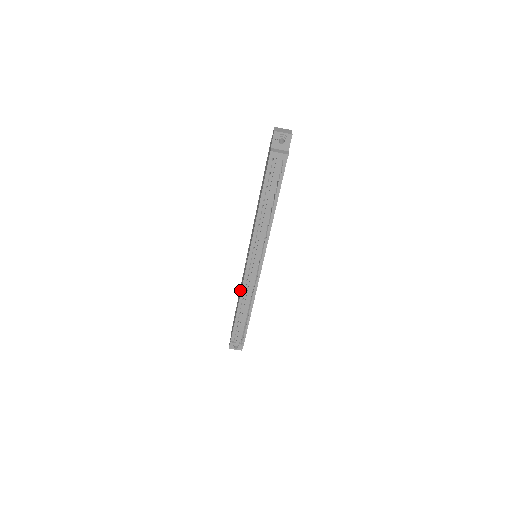
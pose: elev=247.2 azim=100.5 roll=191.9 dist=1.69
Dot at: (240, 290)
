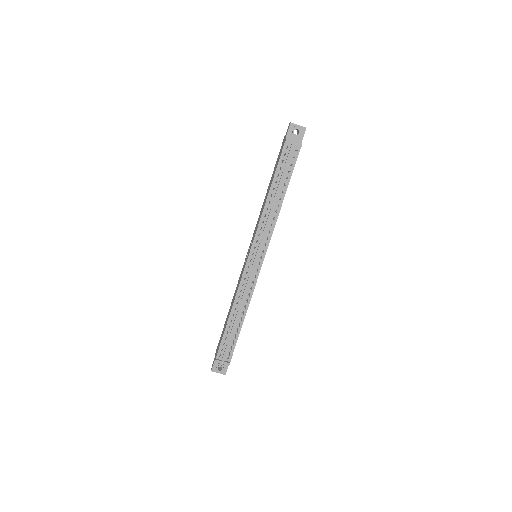
Dot at: (234, 297)
